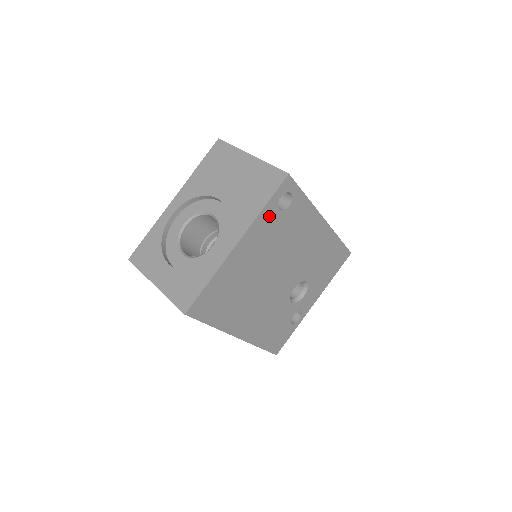
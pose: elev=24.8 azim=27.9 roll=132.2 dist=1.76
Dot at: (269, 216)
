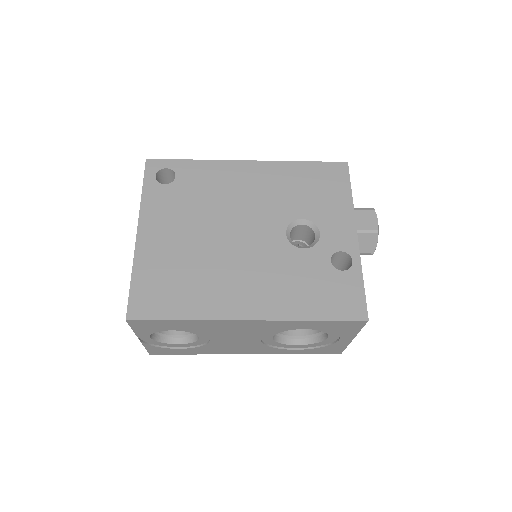
Dot at: (157, 195)
